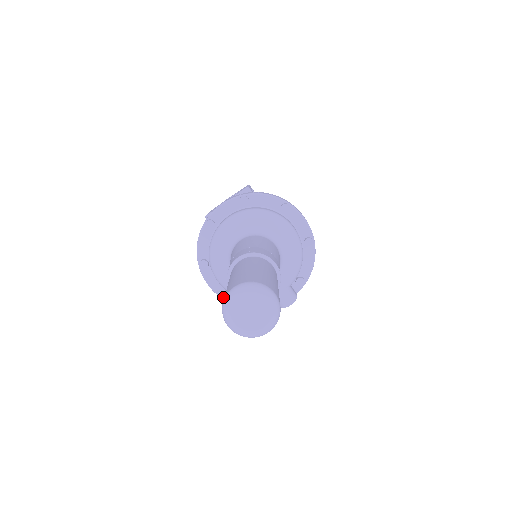
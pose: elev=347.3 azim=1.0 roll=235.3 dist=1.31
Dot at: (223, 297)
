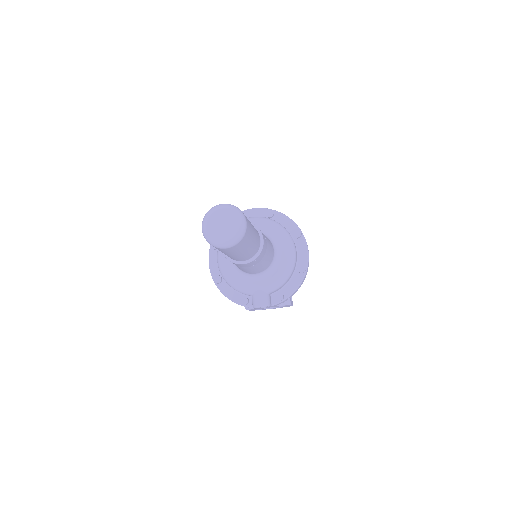
Dot at: (214, 277)
